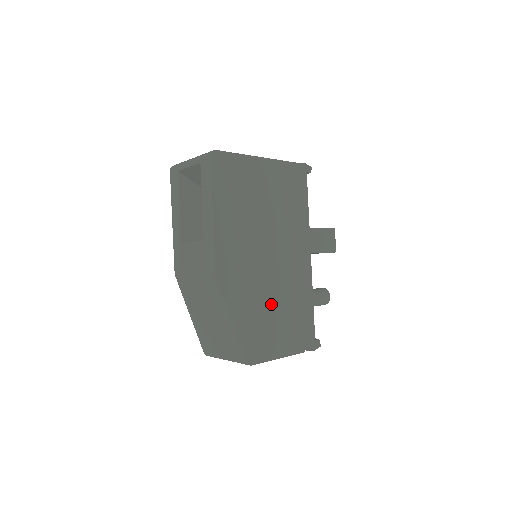
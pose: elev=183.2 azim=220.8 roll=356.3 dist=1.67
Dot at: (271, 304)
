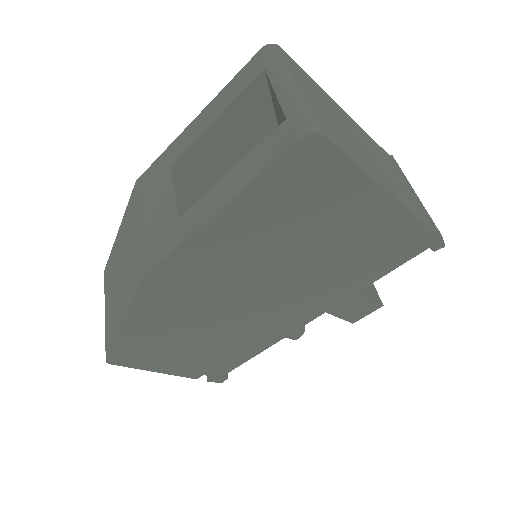
Dot at: (199, 334)
